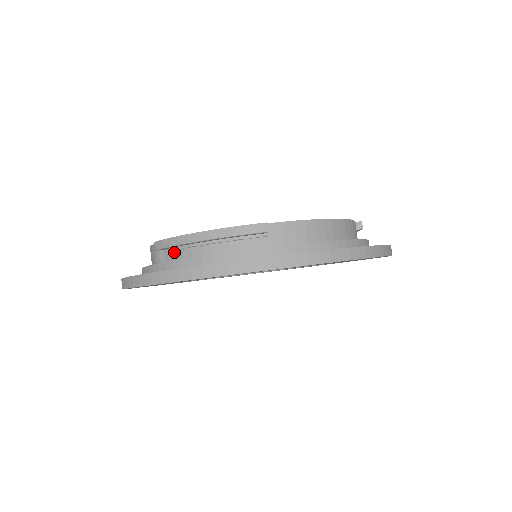
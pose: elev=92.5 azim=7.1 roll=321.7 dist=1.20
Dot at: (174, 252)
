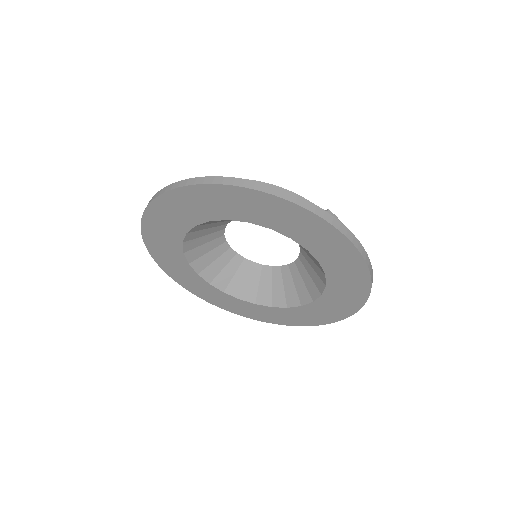
Dot at: occluded
